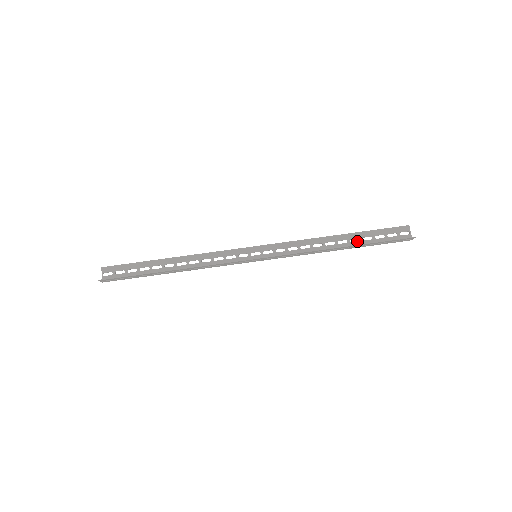
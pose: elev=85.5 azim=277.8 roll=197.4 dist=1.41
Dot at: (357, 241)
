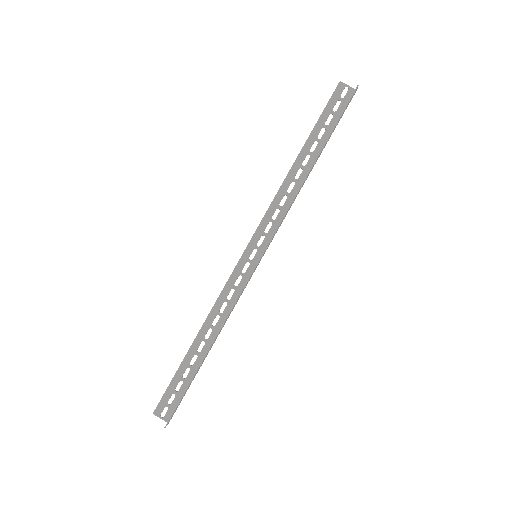
Dot at: occluded
